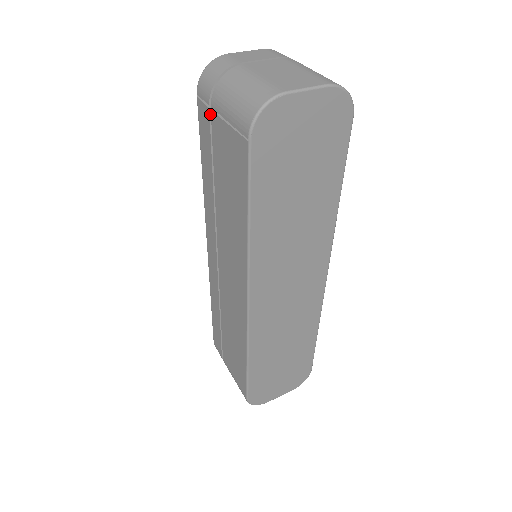
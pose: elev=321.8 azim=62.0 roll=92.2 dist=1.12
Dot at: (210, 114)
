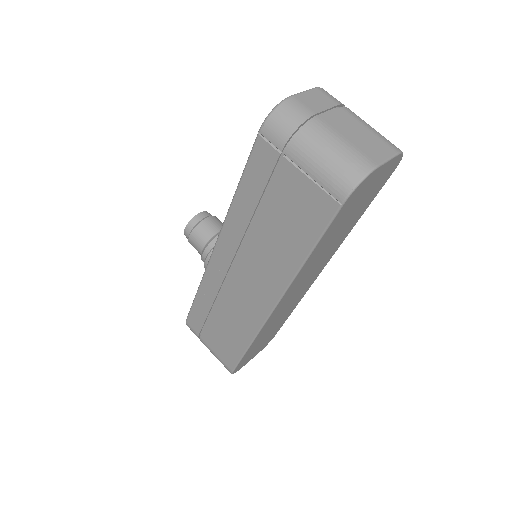
Dot at: (278, 158)
